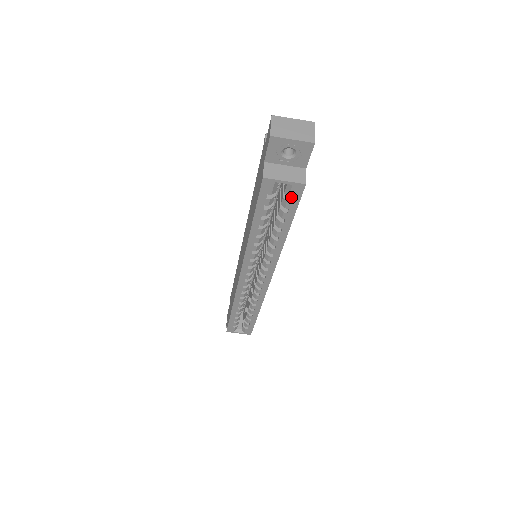
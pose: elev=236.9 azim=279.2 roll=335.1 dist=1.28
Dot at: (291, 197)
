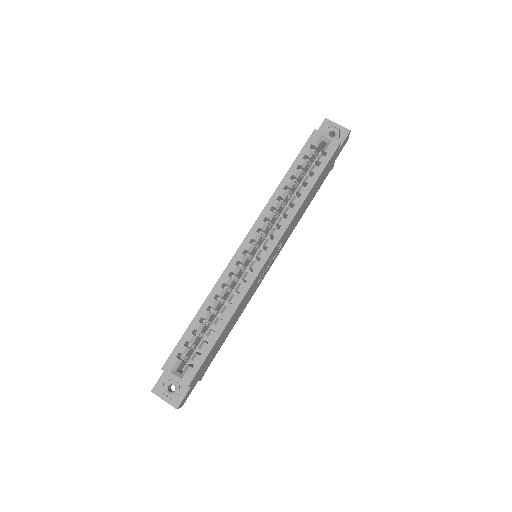
Dot at: (327, 152)
